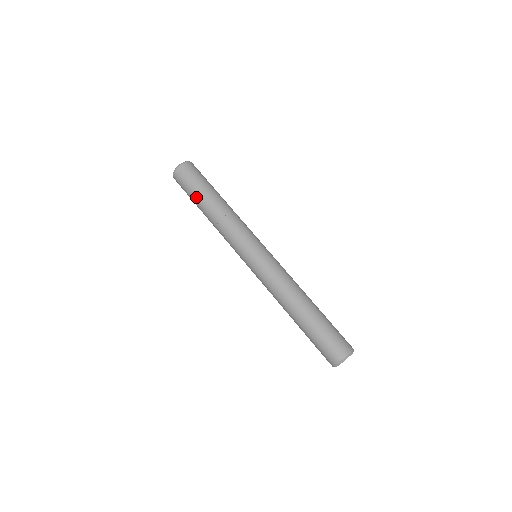
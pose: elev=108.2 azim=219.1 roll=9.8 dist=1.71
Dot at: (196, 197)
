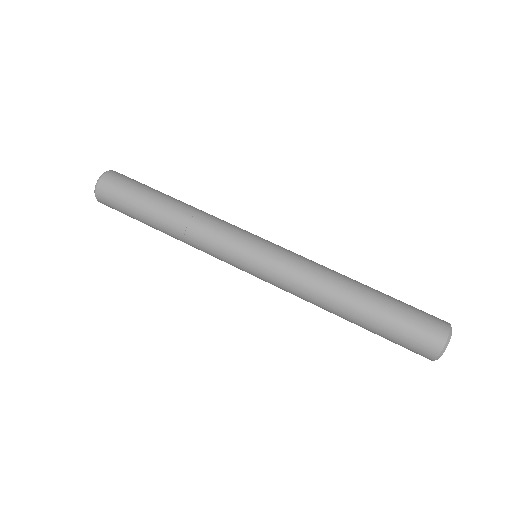
Dot at: (139, 213)
